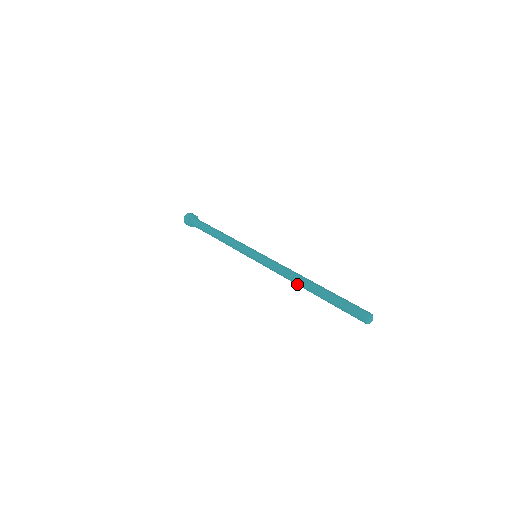
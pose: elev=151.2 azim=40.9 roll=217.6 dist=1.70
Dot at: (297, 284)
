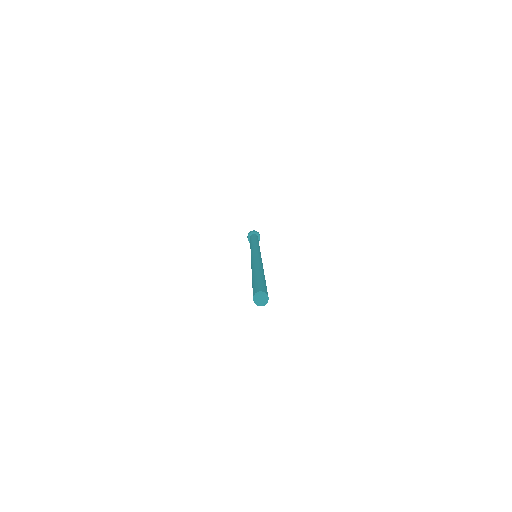
Dot at: occluded
